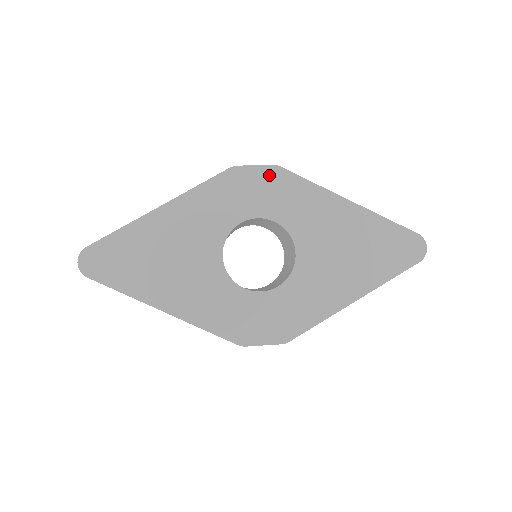
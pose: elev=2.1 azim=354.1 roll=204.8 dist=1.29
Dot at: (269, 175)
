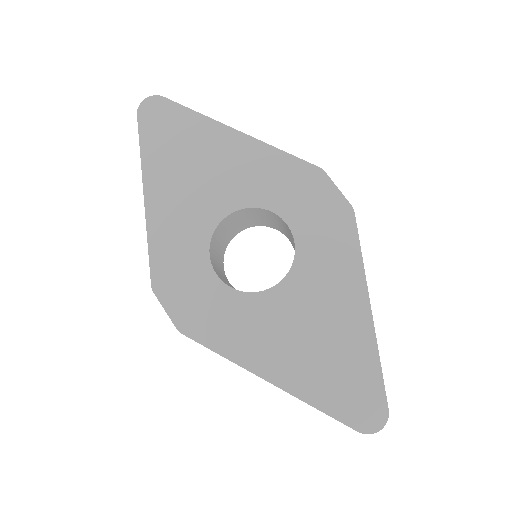
Dot at: (338, 208)
